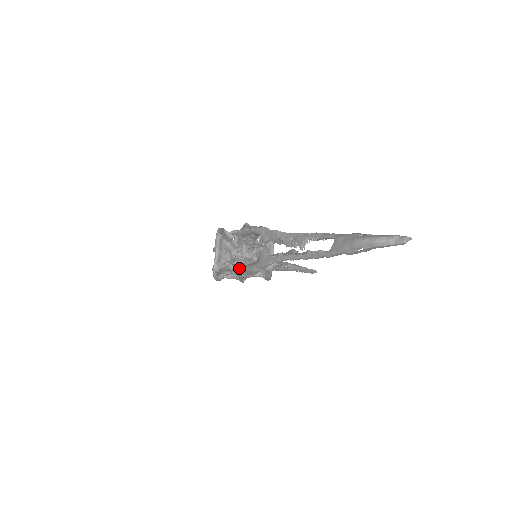
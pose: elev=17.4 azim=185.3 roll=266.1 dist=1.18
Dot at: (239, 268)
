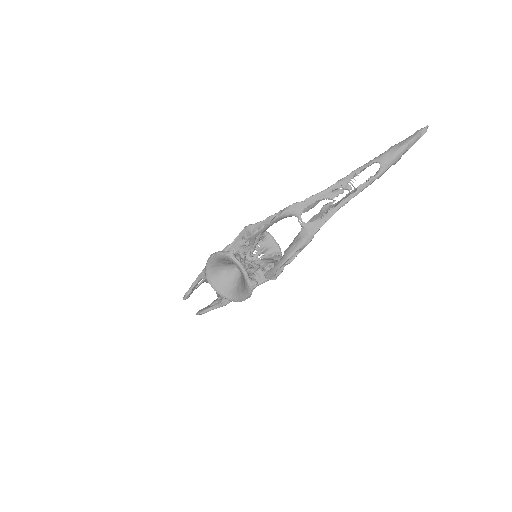
Dot at: (283, 258)
